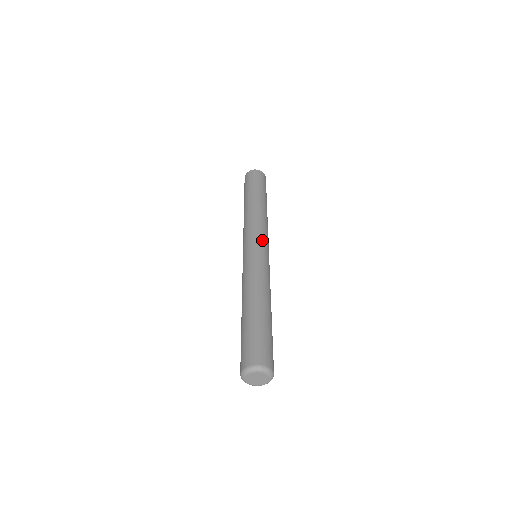
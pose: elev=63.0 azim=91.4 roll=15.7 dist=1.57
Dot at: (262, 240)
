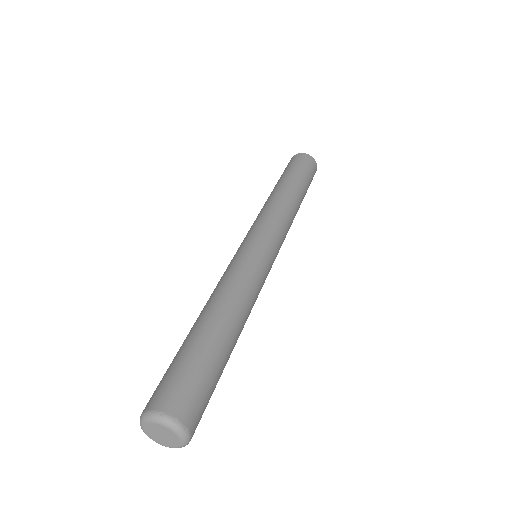
Dot at: (263, 232)
